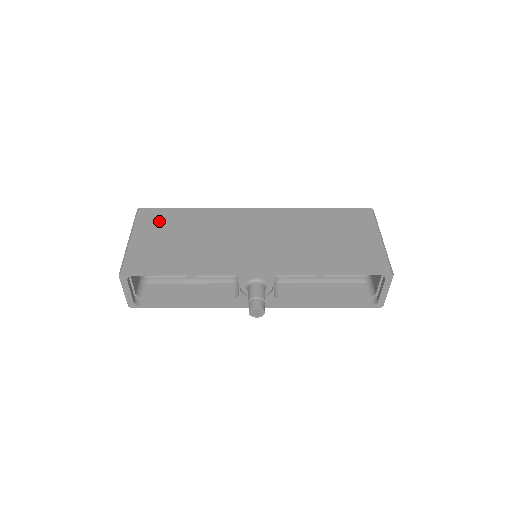
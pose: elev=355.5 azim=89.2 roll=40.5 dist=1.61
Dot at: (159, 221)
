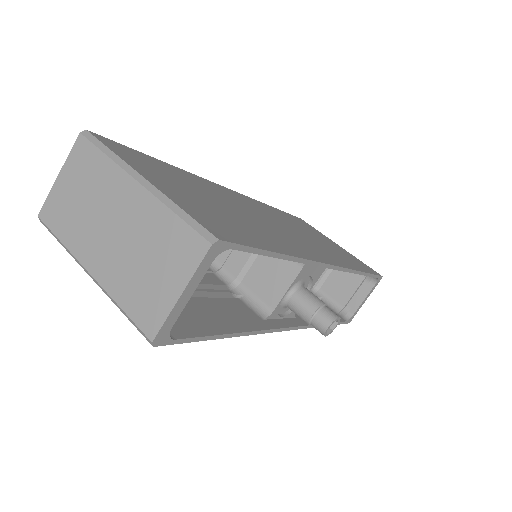
Dot at: (150, 165)
